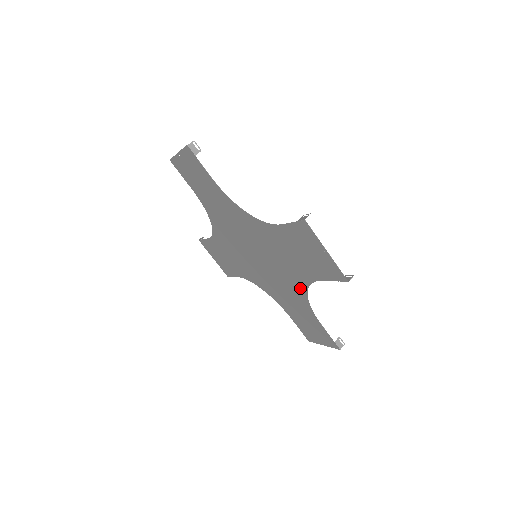
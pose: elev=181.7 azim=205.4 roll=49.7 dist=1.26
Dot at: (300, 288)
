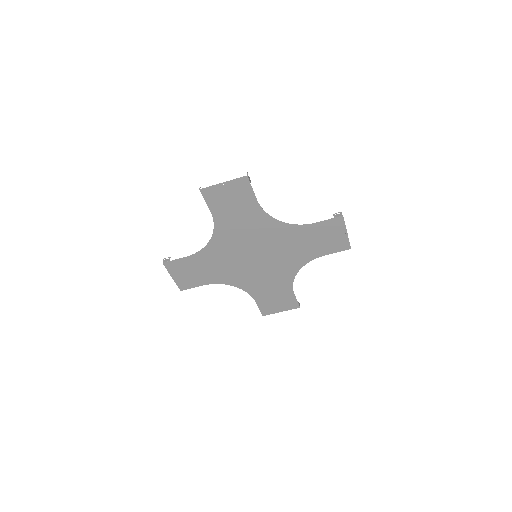
Dot at: (293, 269)
